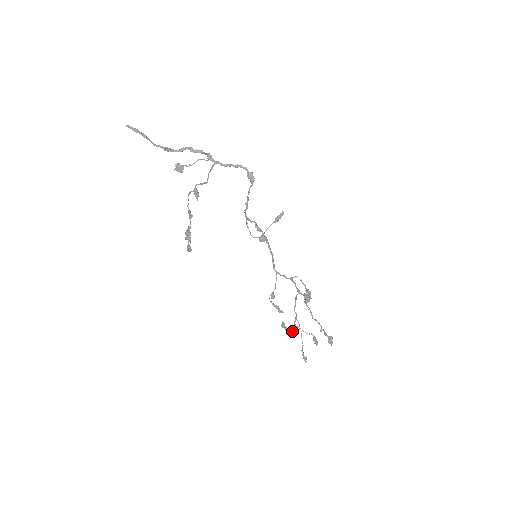
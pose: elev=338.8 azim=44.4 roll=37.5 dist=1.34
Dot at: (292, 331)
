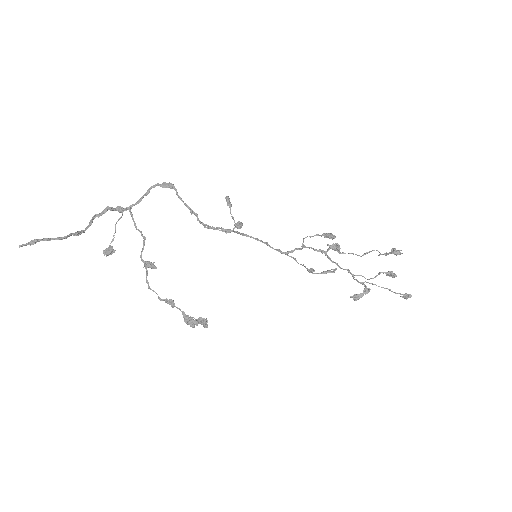
Dot at: (366, 289)
